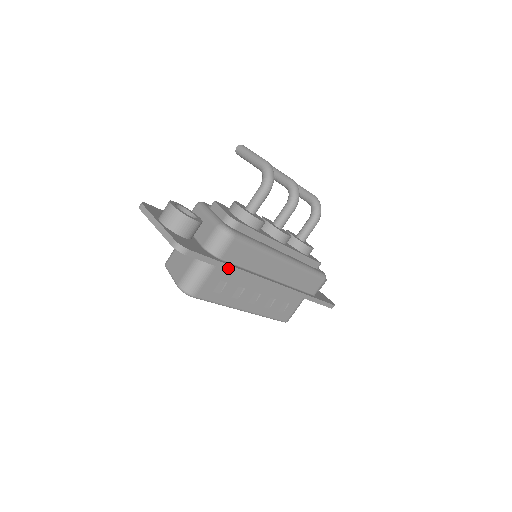
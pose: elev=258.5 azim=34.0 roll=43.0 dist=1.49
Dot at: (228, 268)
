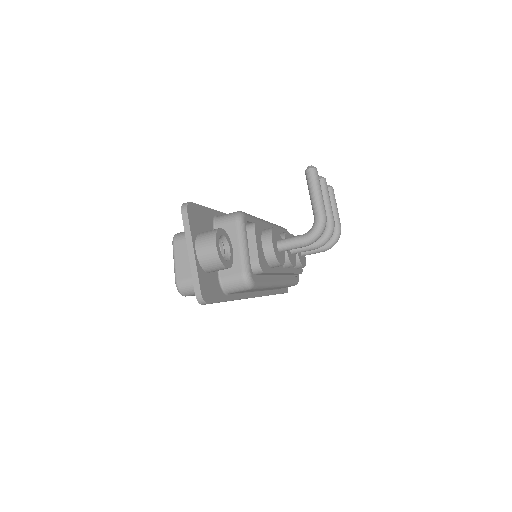
Dot at: occluded
